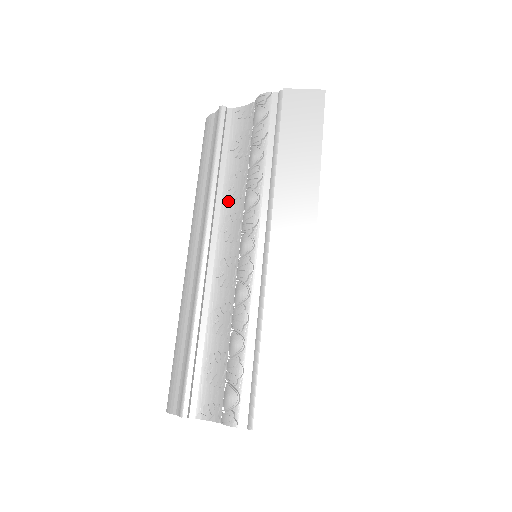
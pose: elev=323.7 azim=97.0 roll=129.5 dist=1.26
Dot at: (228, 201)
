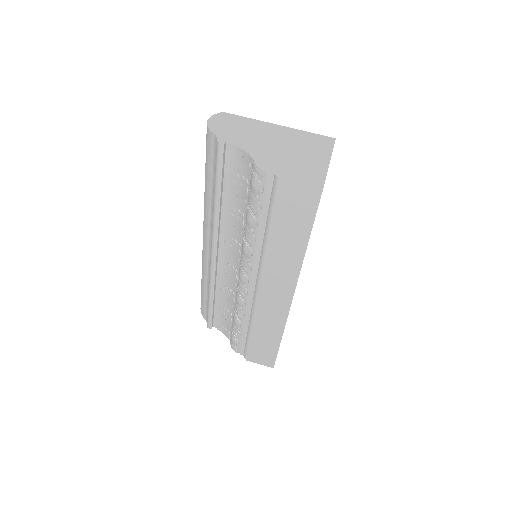
Dot at: (231, 227)
